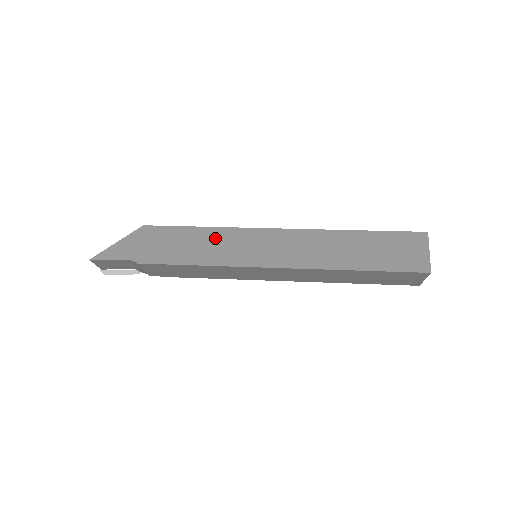
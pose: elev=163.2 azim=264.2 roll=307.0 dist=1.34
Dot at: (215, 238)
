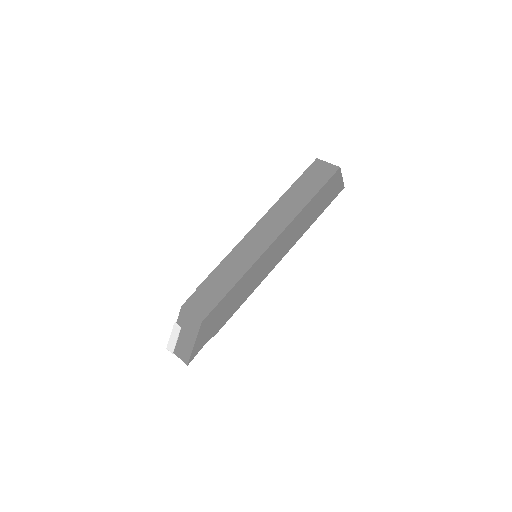
Dot at: (246, 282)
